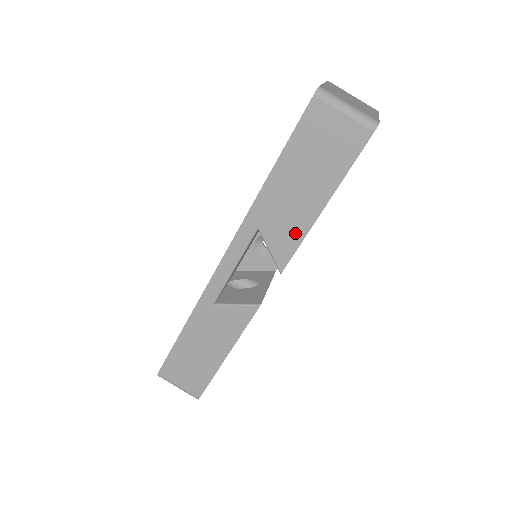
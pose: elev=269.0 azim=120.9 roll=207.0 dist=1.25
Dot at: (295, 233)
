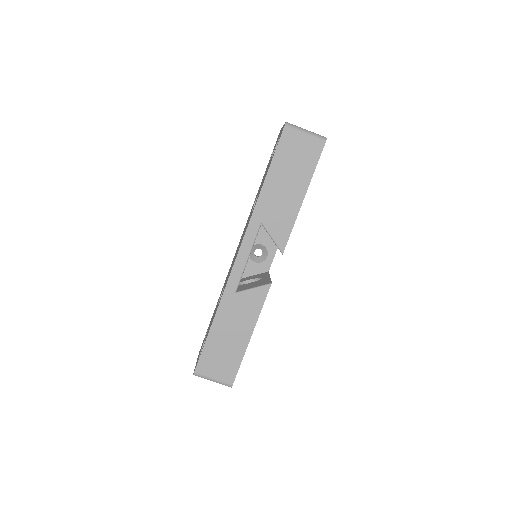
Dot at: (288, 220)
